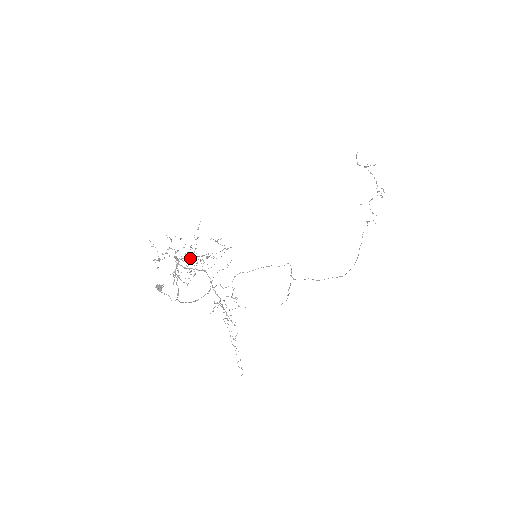
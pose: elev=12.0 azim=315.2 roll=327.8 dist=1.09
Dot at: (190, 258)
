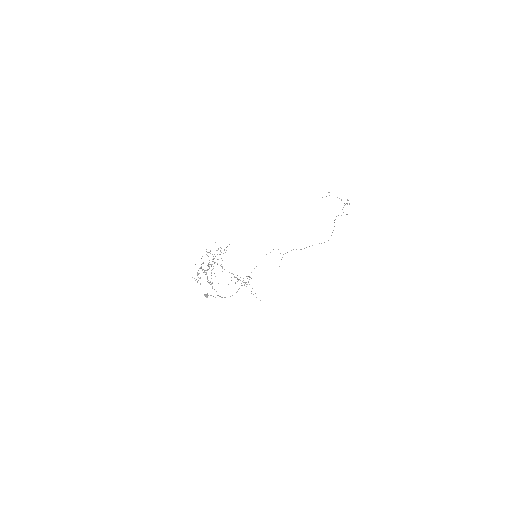
Dot at: occluded
